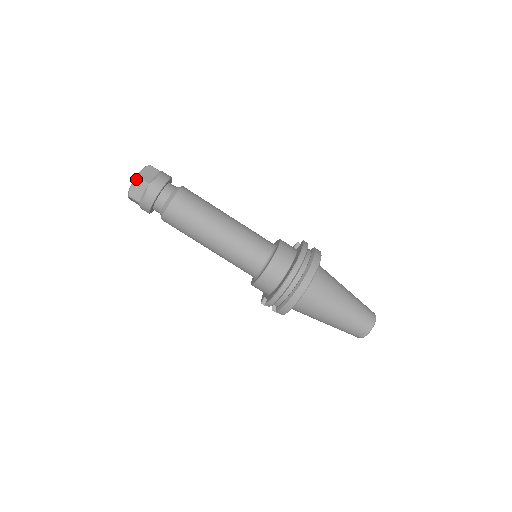
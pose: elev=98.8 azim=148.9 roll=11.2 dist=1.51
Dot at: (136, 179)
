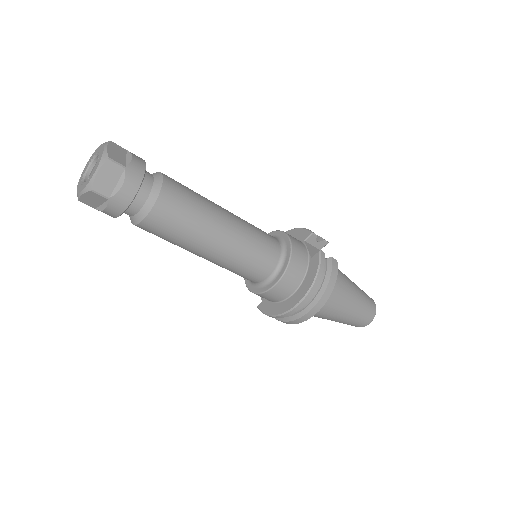
Dot at: (88, 191)
